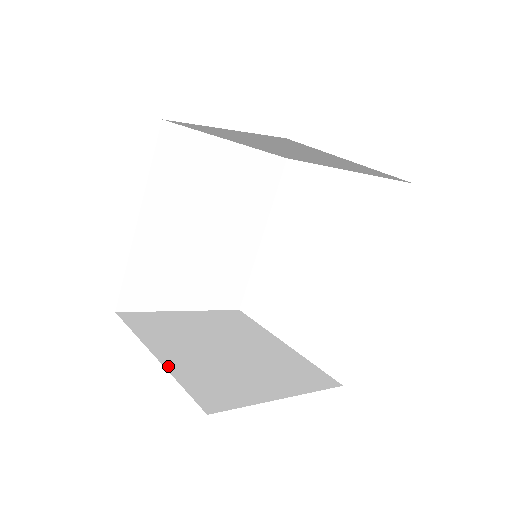
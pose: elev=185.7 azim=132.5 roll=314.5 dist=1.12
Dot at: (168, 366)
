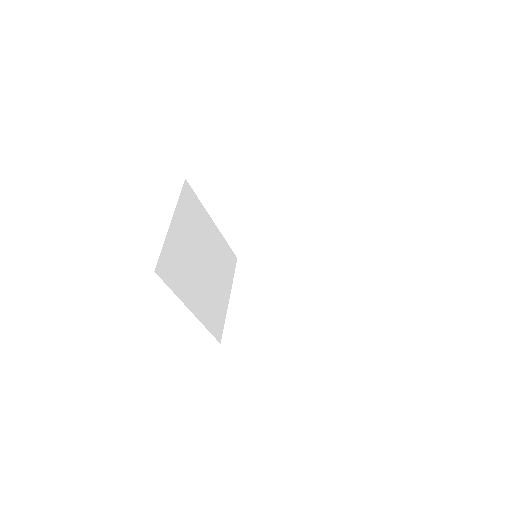
Dot at: (285, 338)
